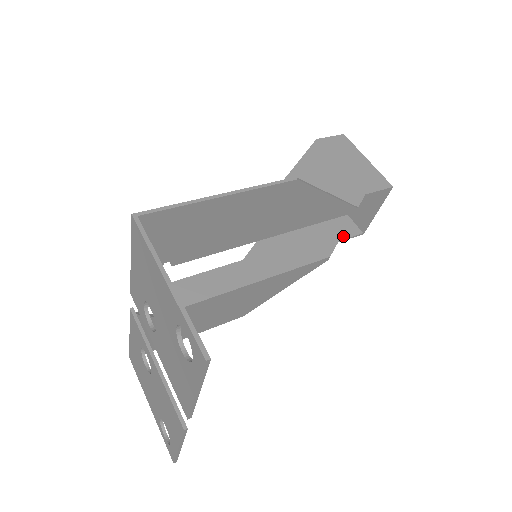
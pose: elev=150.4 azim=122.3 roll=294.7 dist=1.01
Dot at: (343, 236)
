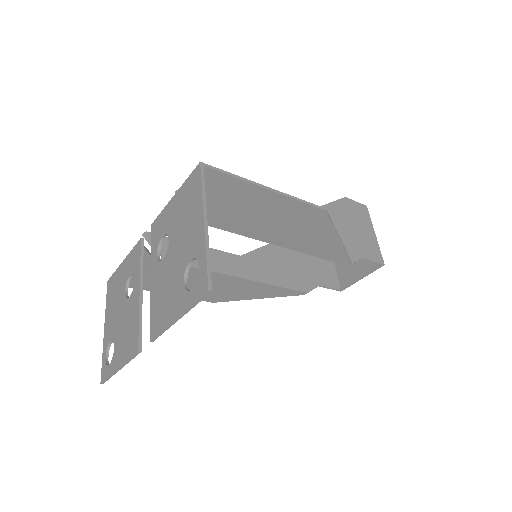
Dot at: (325, 284)
